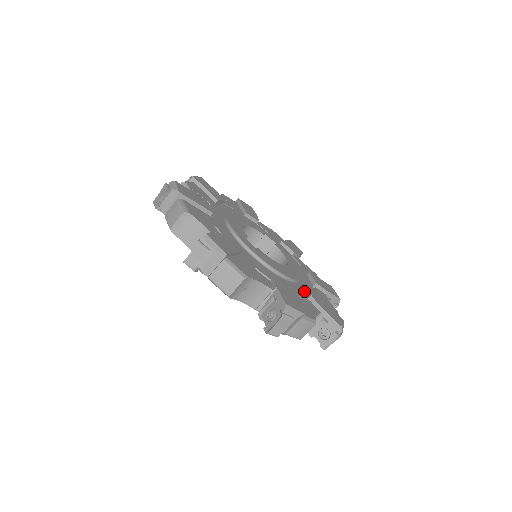
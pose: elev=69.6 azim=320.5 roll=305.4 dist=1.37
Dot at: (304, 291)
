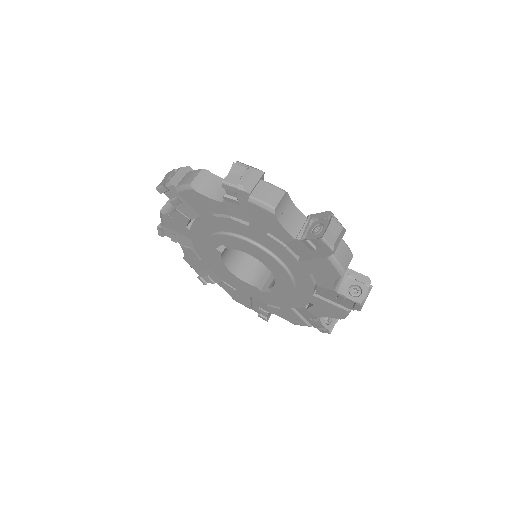
Dot at: occluded
